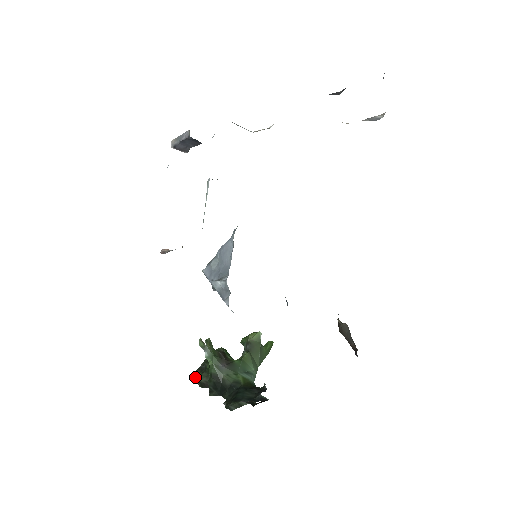
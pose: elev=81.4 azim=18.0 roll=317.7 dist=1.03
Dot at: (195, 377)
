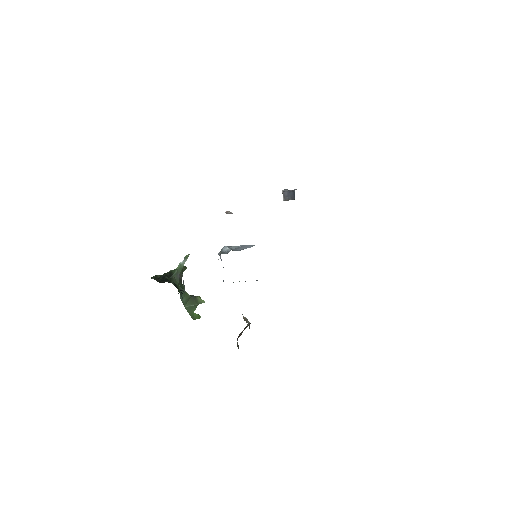
Dot at: occluded
